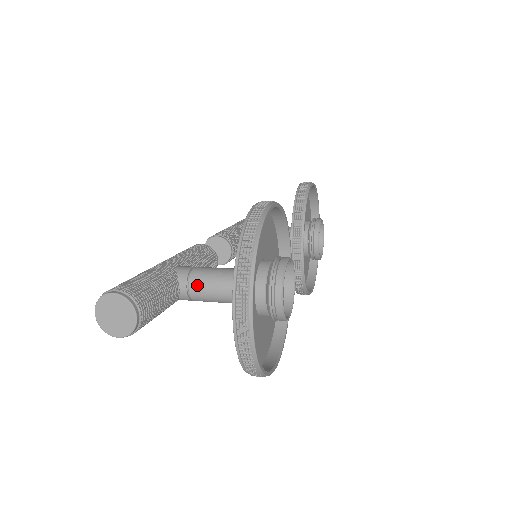
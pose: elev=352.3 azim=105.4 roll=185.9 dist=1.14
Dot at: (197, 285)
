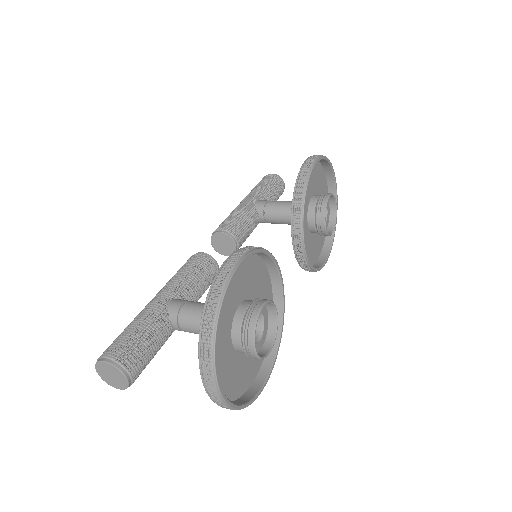
Dot at: (186, 325)
